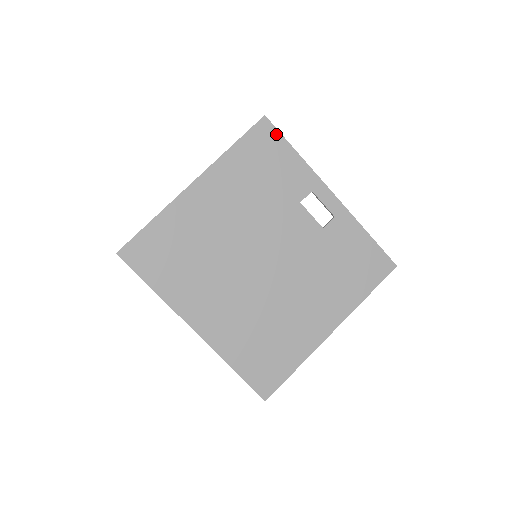
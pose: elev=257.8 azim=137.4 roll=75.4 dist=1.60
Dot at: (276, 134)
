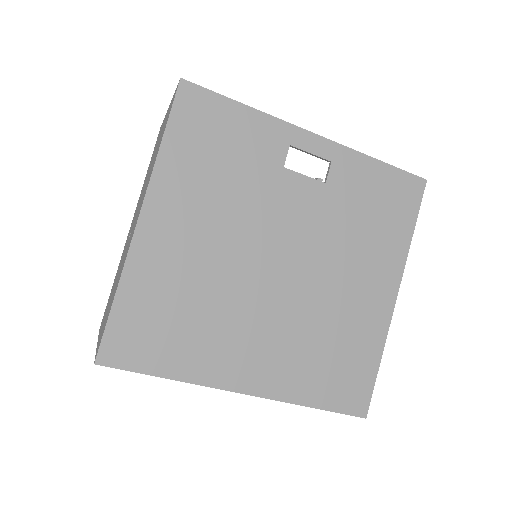
Dot at: (208, 96)
